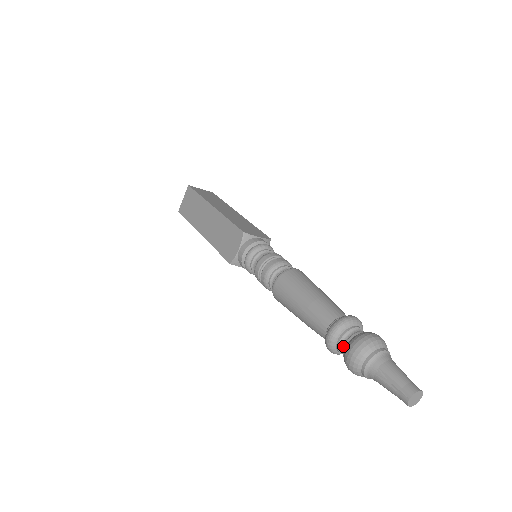
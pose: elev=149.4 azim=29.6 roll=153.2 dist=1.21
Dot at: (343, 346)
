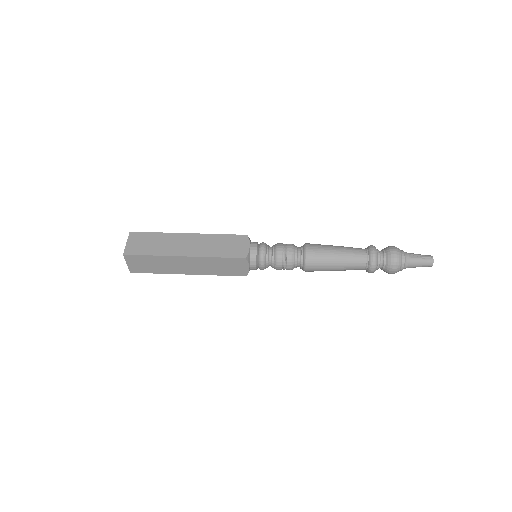
Dot at: (383, 256)
